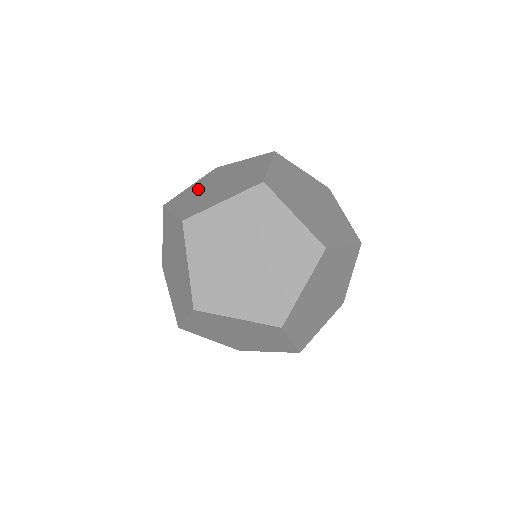
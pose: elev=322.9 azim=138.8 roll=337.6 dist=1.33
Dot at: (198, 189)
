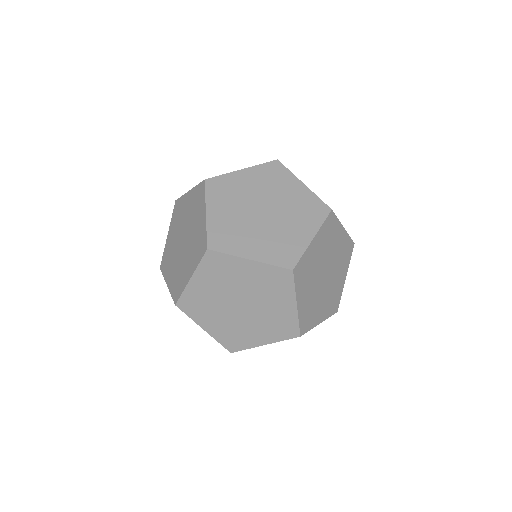
Dot at: (173, 245)
